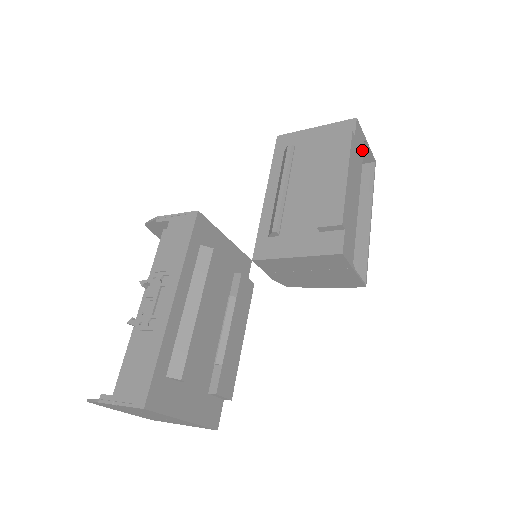
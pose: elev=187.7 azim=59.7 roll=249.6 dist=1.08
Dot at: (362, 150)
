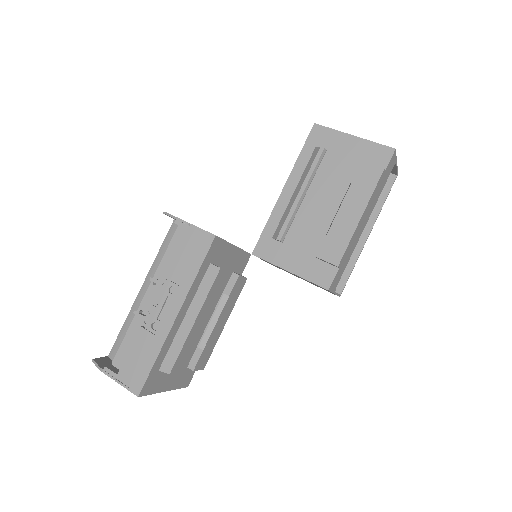
Dot at: occluded
